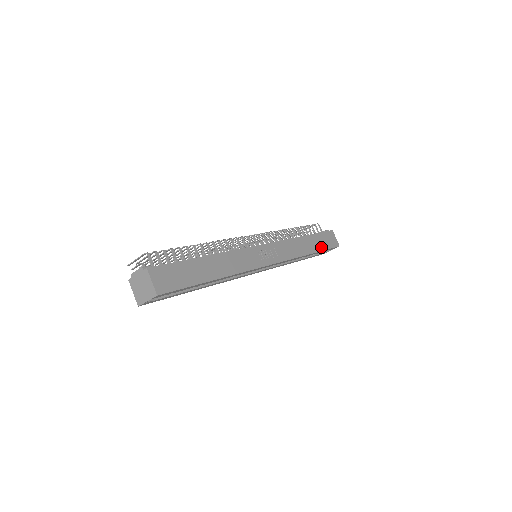
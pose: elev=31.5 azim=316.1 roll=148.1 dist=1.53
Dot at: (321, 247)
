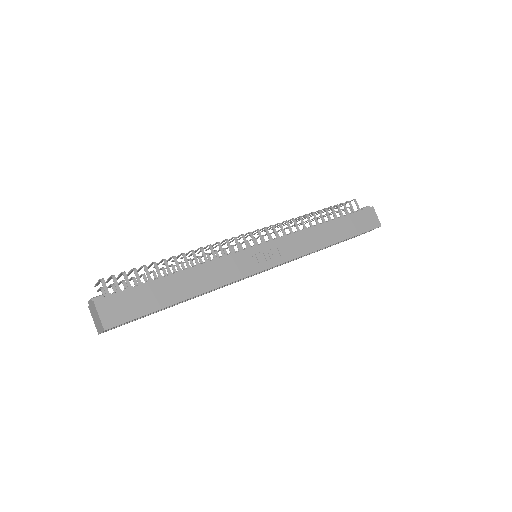
Dot at: (351, 232)
